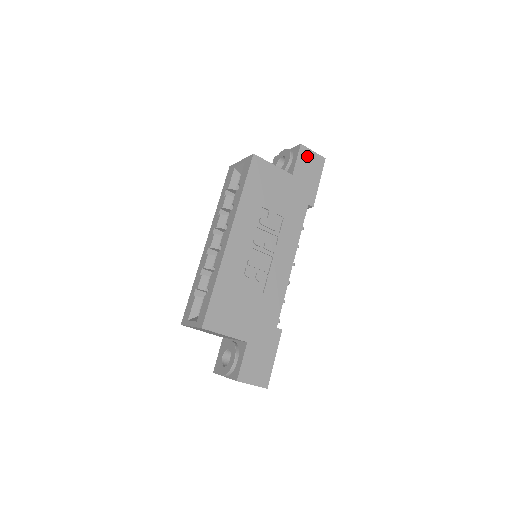
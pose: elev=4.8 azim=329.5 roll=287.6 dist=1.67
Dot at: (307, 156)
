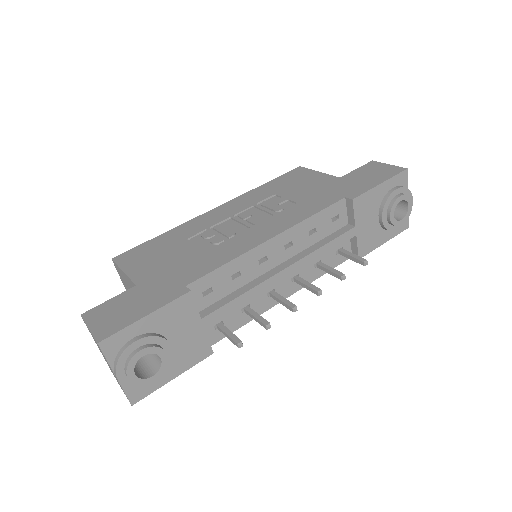
Dot at: (375, 167)
